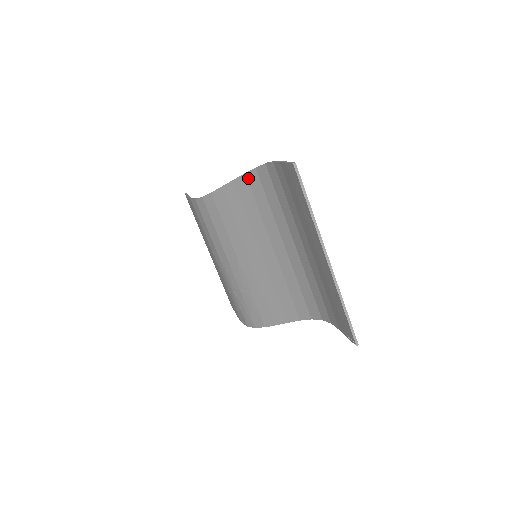
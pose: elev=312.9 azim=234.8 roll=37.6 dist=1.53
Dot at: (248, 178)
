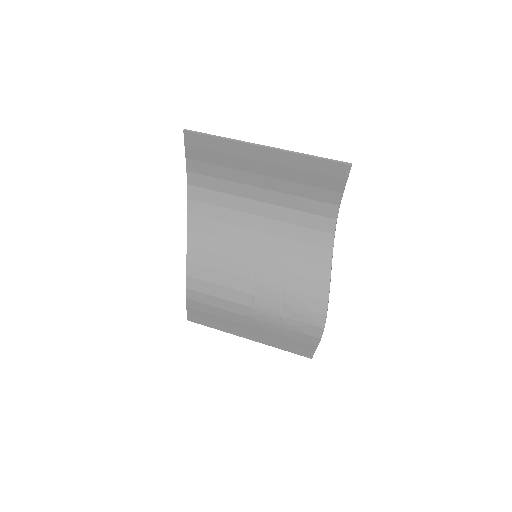
Dot at: (192, 213)
